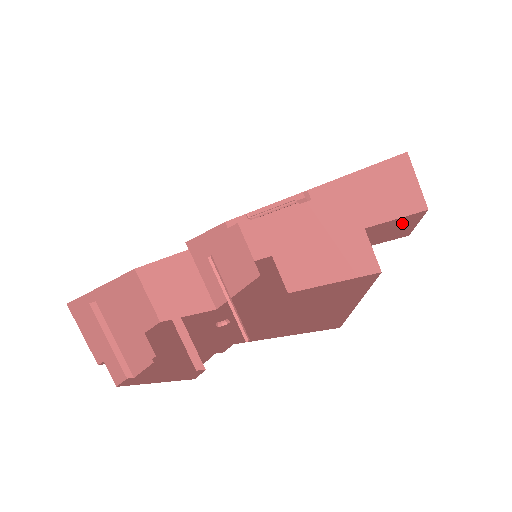
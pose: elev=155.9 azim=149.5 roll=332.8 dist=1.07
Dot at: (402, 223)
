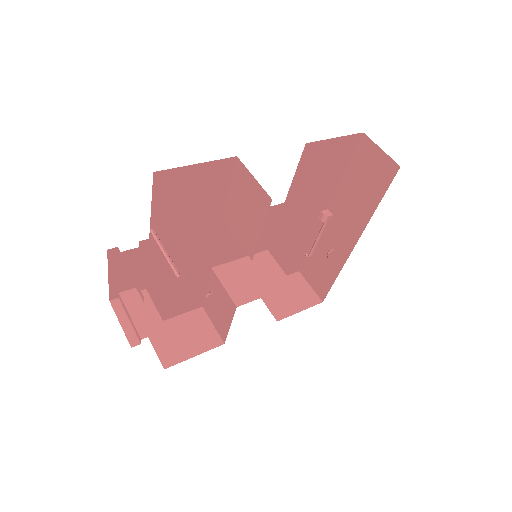
Dot at: occluded
